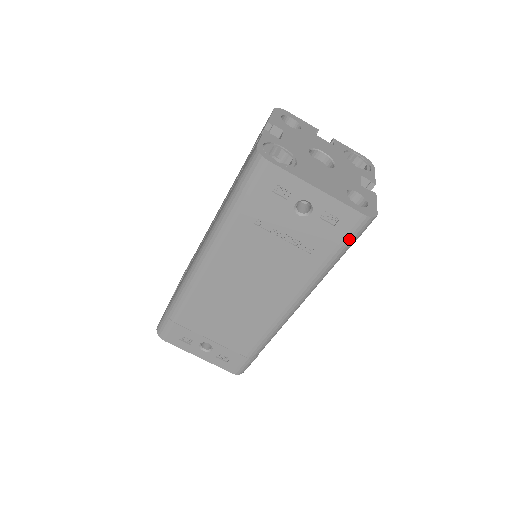
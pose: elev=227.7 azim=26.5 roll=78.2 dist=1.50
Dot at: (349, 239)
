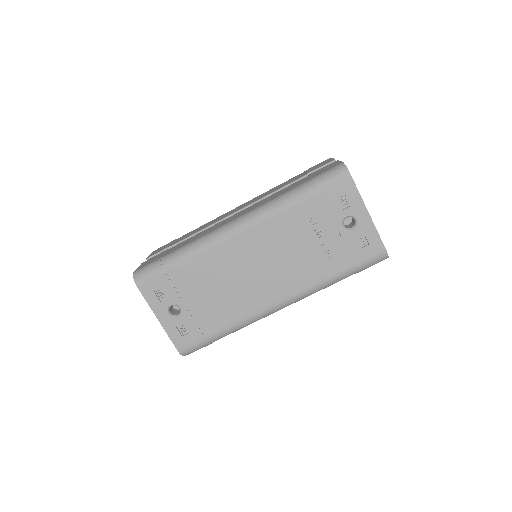
Dot at: (364, 264)
